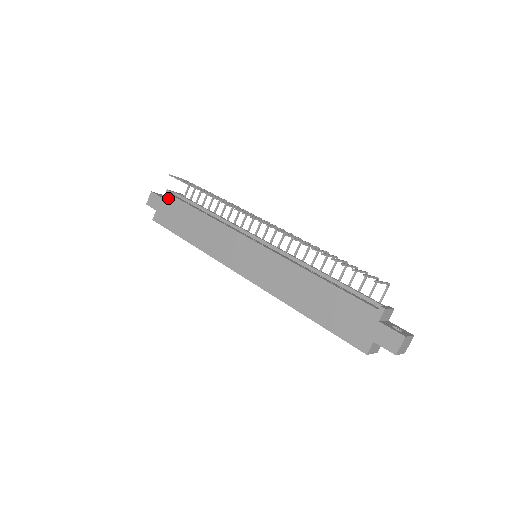
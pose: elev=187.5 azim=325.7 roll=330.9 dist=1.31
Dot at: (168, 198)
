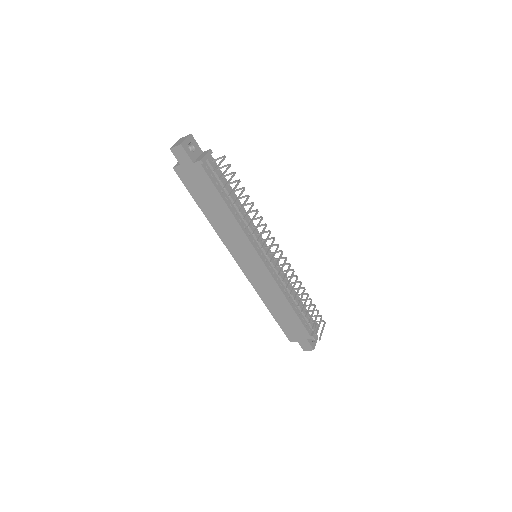
Dot at: (199, 168)
